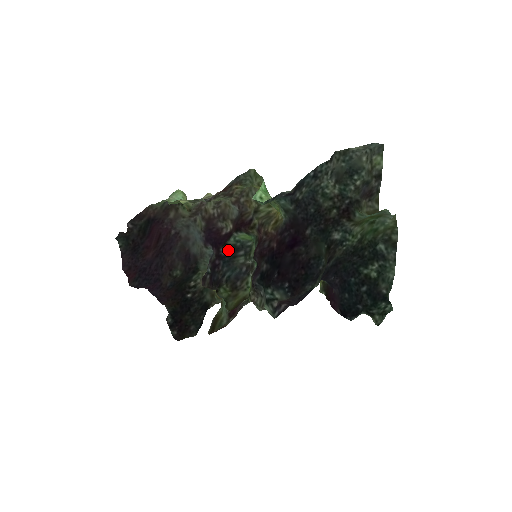
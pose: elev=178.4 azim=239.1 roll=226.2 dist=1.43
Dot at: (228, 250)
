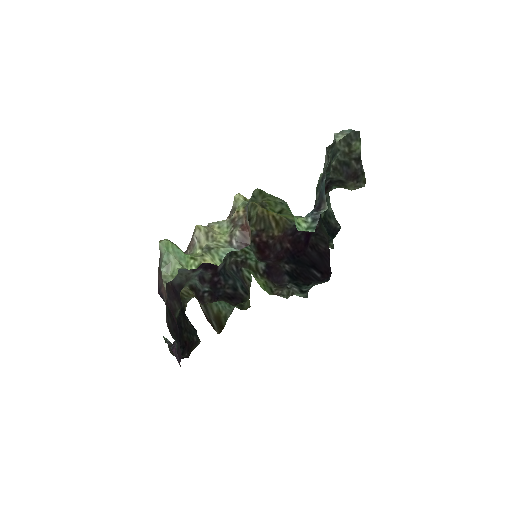
Dot at: (223, 263)
